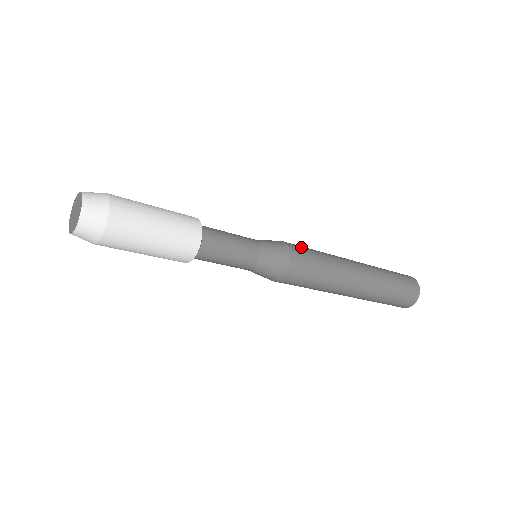
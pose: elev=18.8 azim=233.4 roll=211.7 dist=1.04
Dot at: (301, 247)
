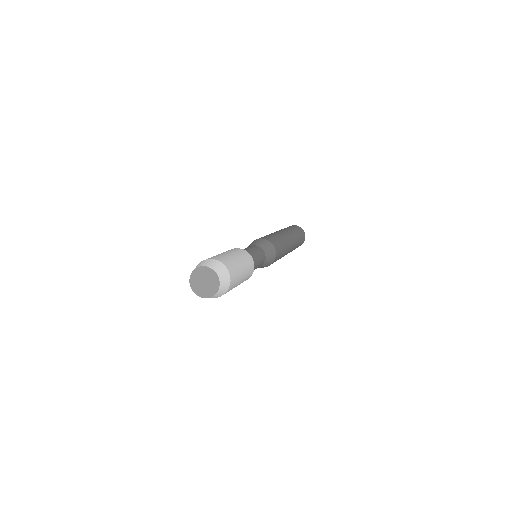
Dot at: (279, 255)
